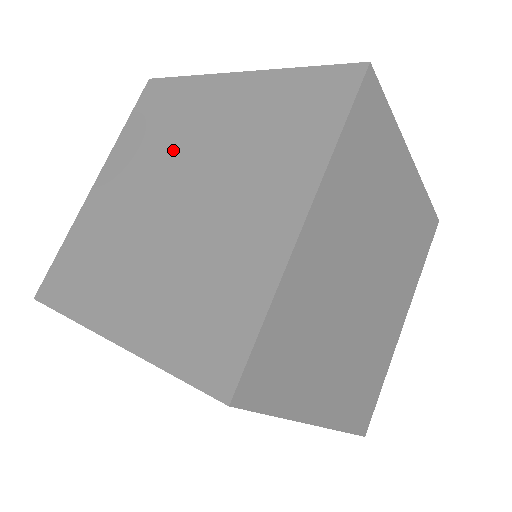
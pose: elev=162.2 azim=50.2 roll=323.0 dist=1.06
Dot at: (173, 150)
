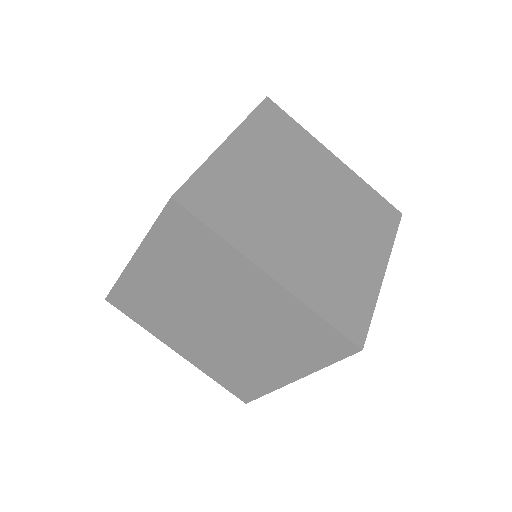
Dot at: occluded
